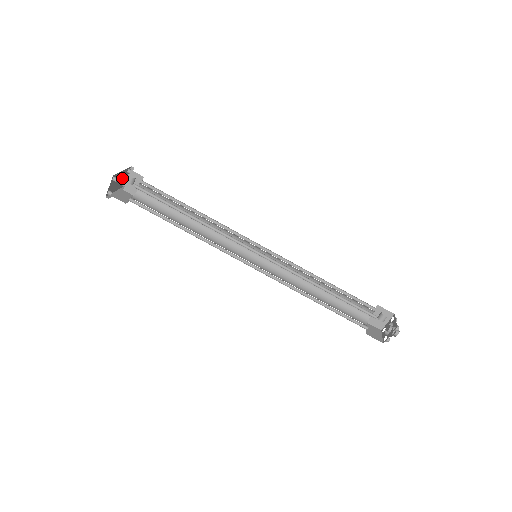
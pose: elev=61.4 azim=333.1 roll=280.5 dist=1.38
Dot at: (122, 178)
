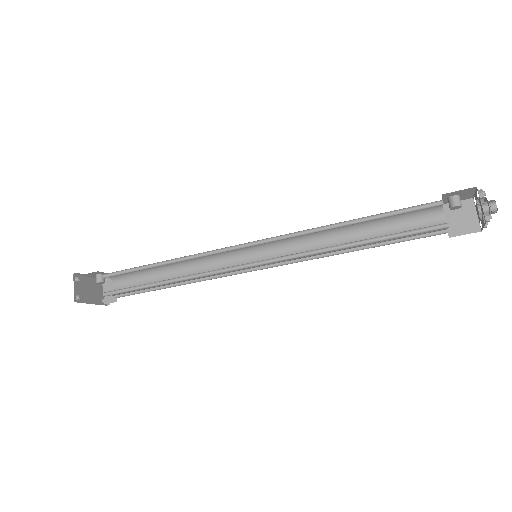
Dot at: (96, 290)
